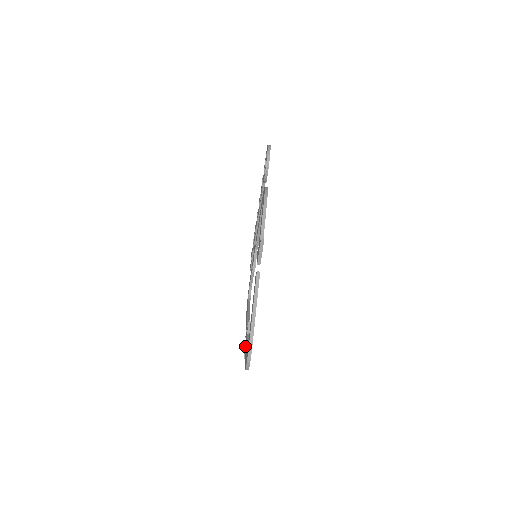
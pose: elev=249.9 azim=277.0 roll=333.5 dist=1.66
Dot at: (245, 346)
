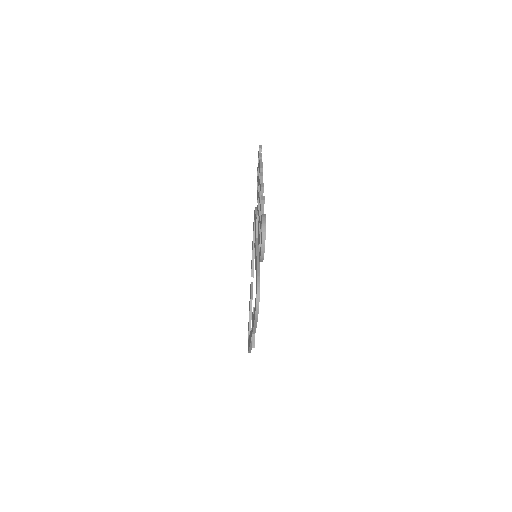
Dot at: occluded
